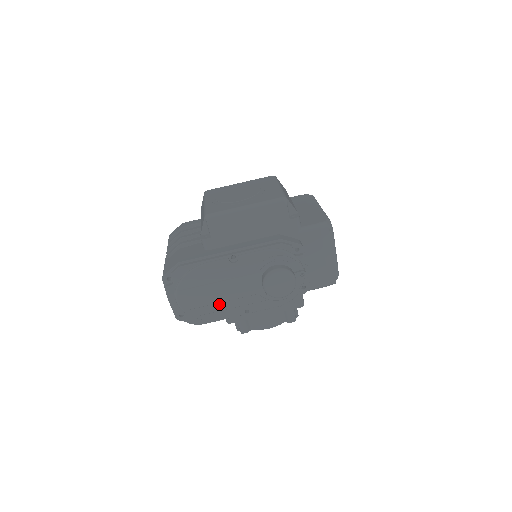
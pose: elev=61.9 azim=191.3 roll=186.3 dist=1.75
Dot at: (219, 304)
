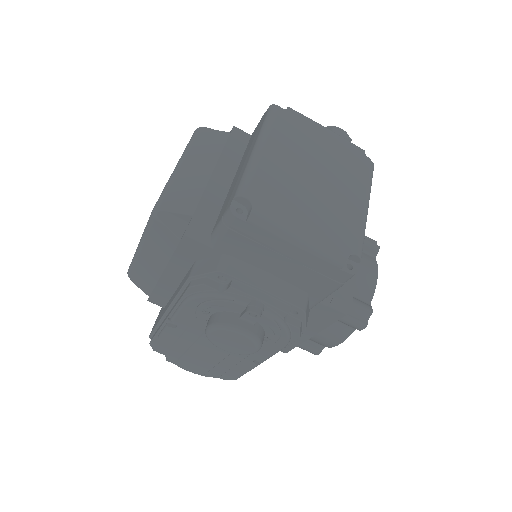
Dot at: (221, 363)
